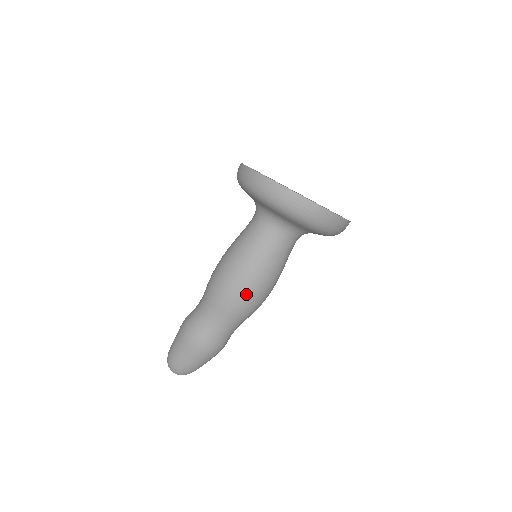
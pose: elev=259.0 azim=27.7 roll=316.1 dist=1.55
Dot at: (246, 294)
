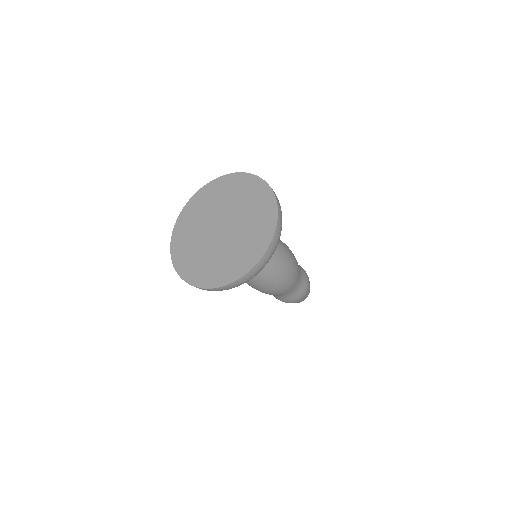
Dot at: (277, 289)
